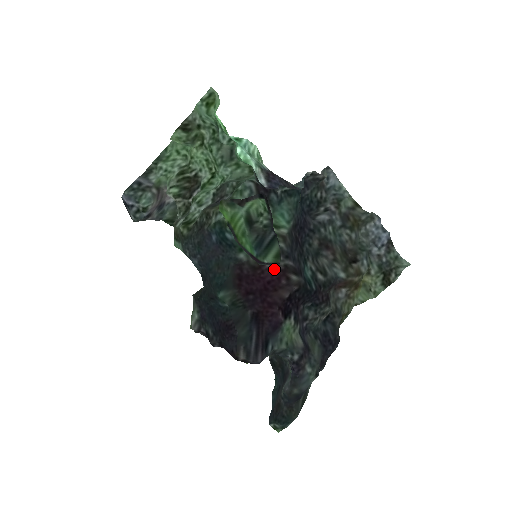
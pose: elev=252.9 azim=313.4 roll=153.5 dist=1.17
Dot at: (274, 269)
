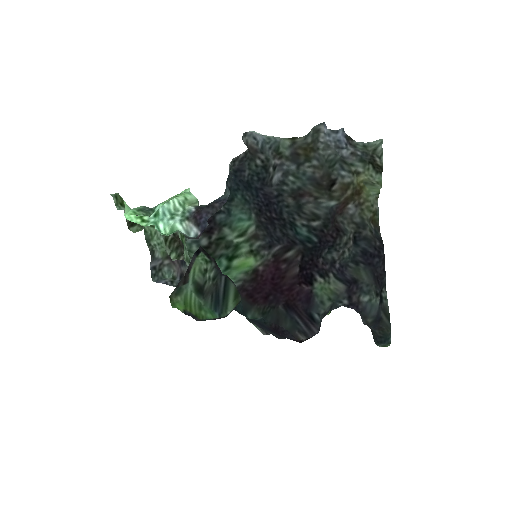
Dot at: (268, 266)
